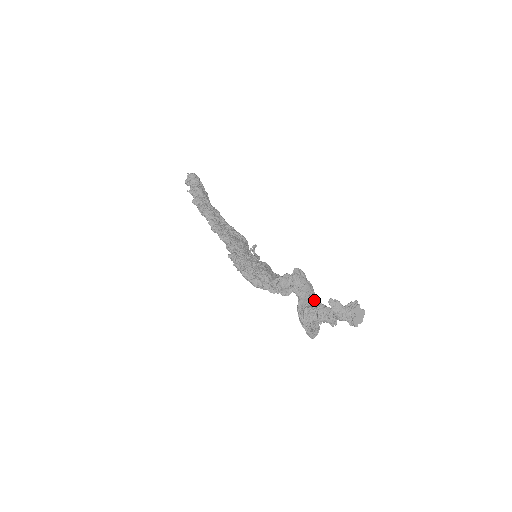
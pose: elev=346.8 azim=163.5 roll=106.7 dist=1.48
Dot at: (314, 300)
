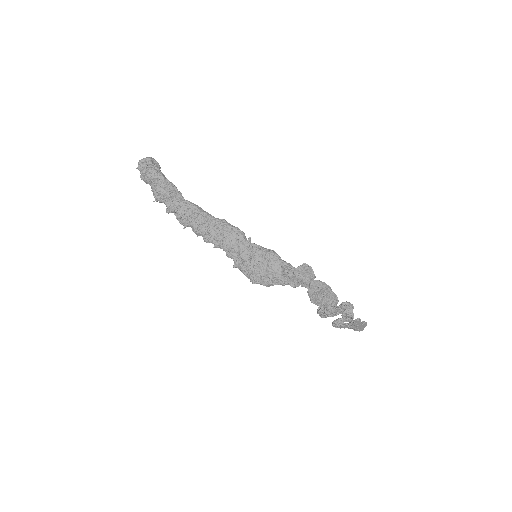
Dot at: (323, 289)
